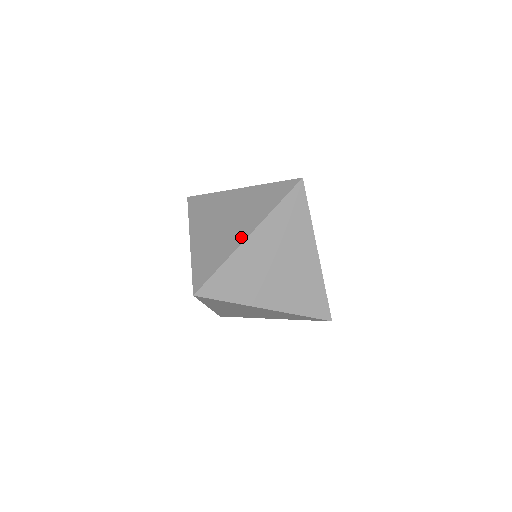
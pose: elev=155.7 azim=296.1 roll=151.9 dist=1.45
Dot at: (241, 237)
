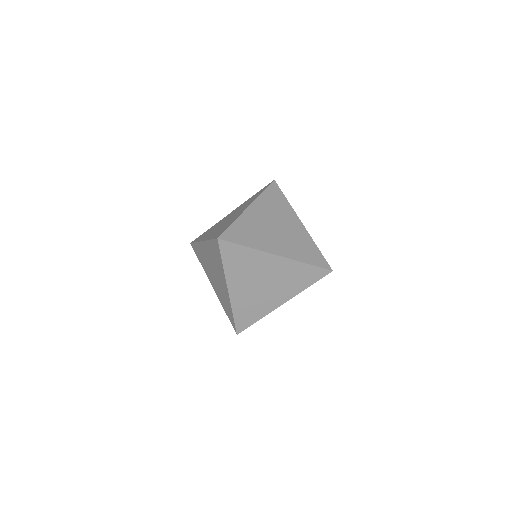
Dot at: (277, 304)
